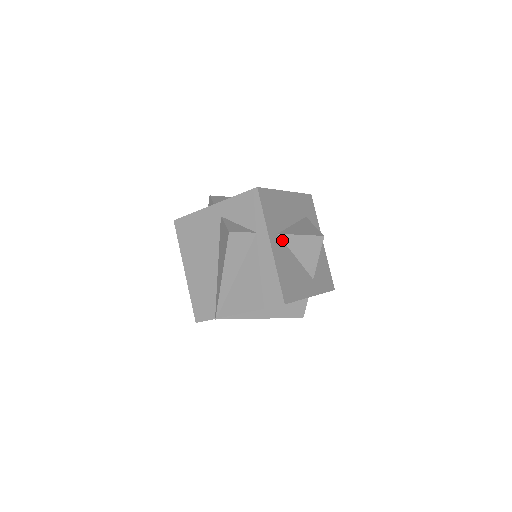
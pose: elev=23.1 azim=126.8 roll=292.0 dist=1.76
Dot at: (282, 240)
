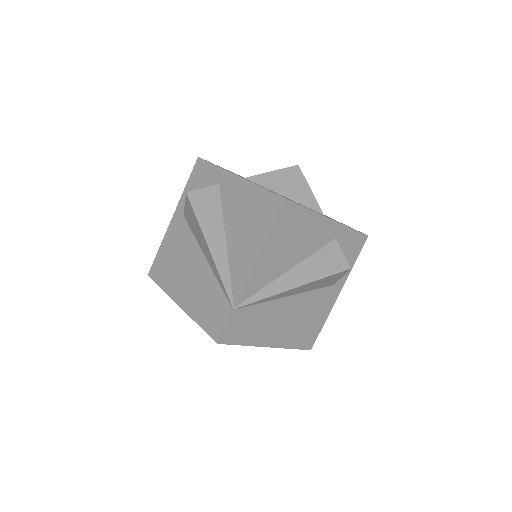
Dot at: occluded
